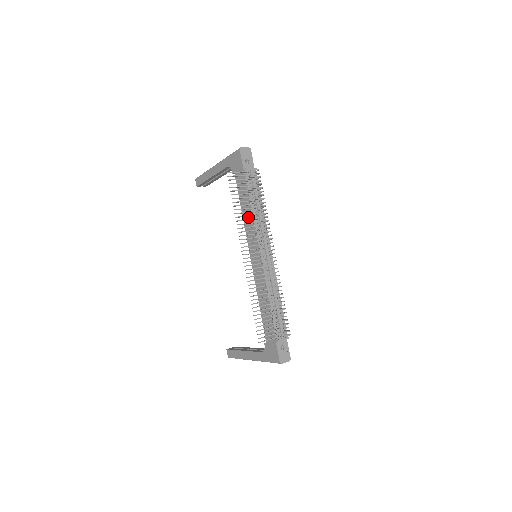
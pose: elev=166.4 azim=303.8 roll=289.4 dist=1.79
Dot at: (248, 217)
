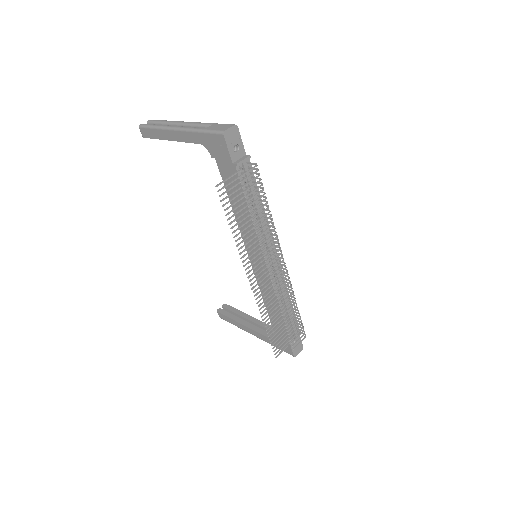
Dot at: (244, 220)
